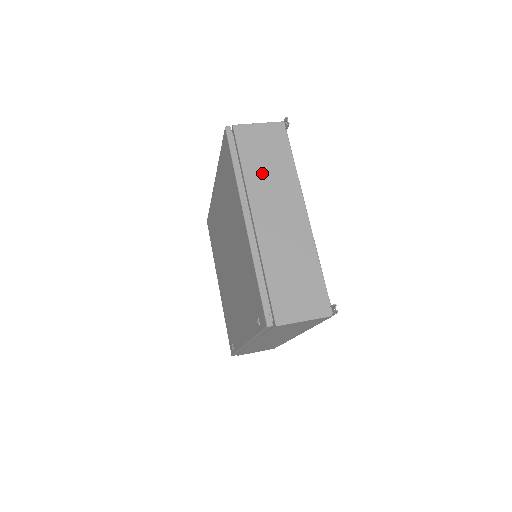
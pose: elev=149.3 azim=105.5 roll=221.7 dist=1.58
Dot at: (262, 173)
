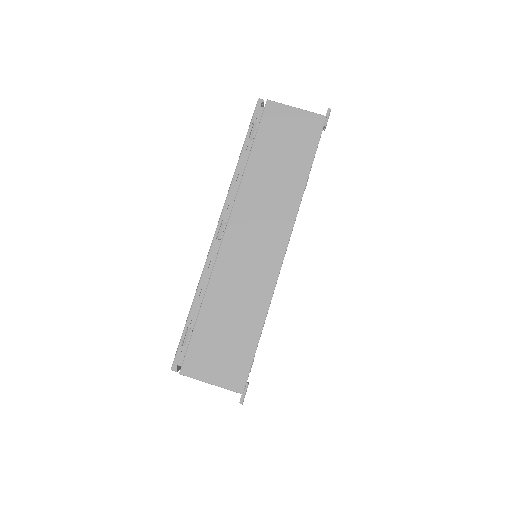
Dot at: occluded
